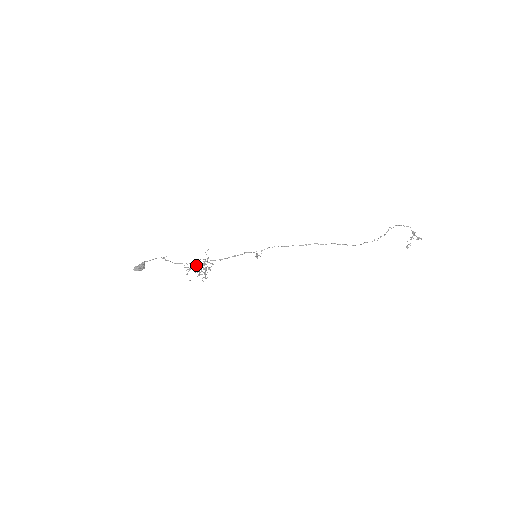
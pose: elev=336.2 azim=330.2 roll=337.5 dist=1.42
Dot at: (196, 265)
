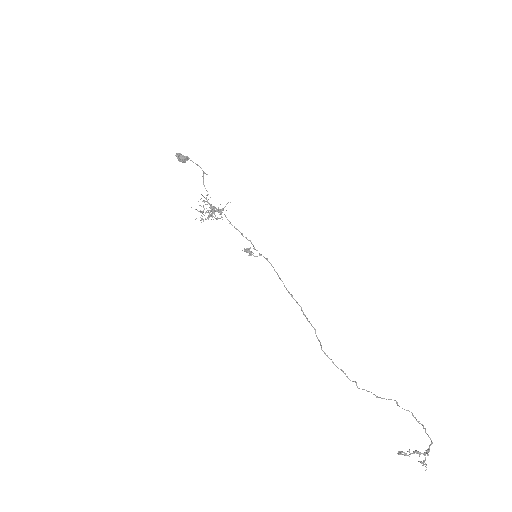
Dot at: occluded
